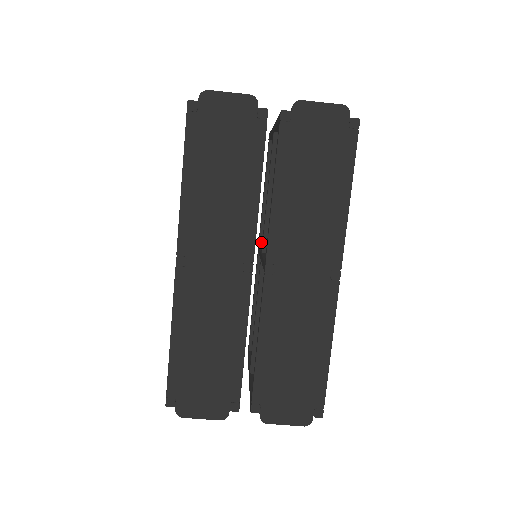
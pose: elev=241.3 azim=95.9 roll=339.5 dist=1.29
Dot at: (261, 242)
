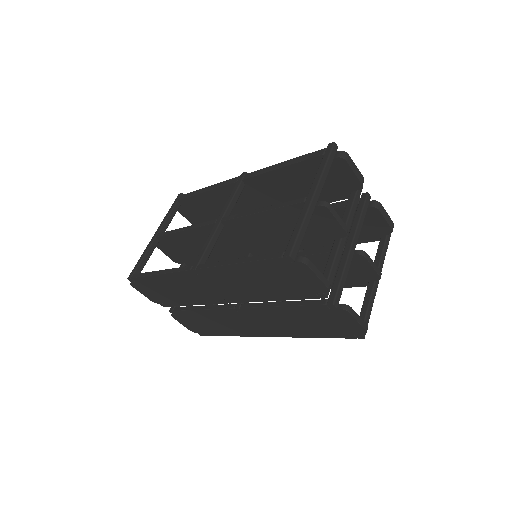
Dot at: occluded
